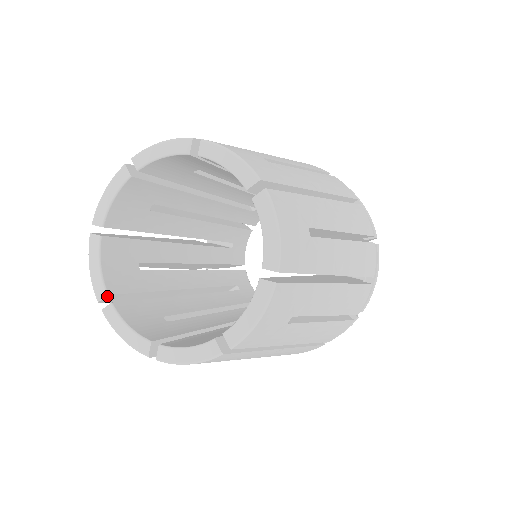
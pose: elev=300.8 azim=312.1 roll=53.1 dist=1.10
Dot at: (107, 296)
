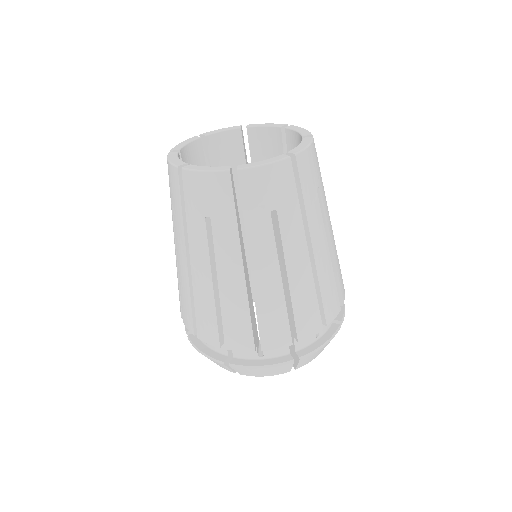
Dot at: (178, 151)
